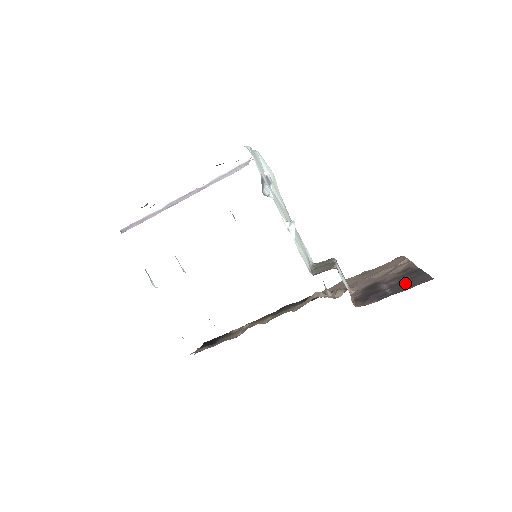
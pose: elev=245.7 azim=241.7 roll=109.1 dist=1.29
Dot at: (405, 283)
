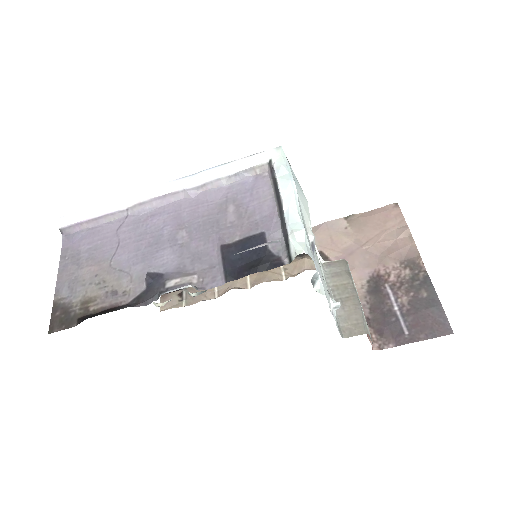
Dot at: (420, 317)
